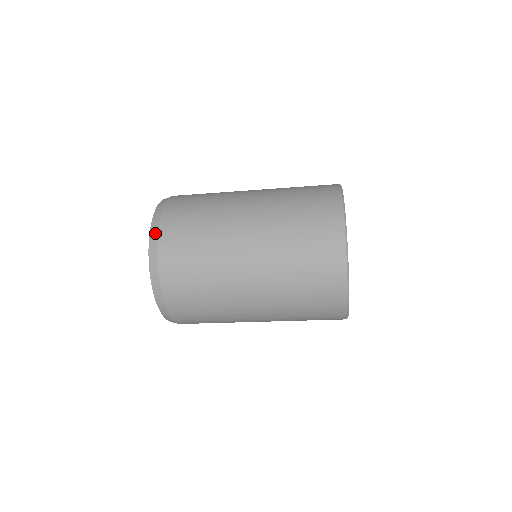
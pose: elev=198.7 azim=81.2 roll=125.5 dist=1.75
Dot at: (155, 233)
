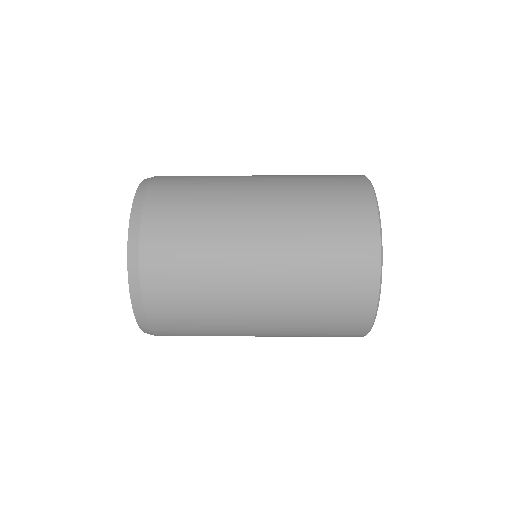
Dot at: (139, 205)
